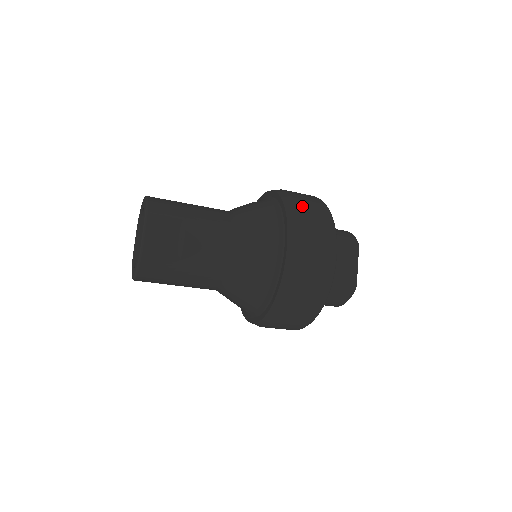
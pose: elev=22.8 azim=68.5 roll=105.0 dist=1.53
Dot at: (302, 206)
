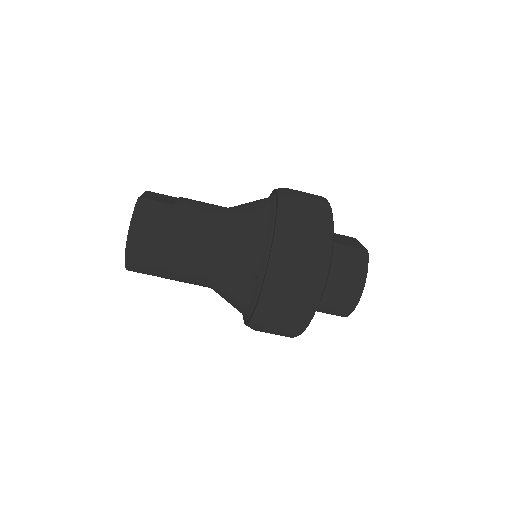
Dot at: occluded
